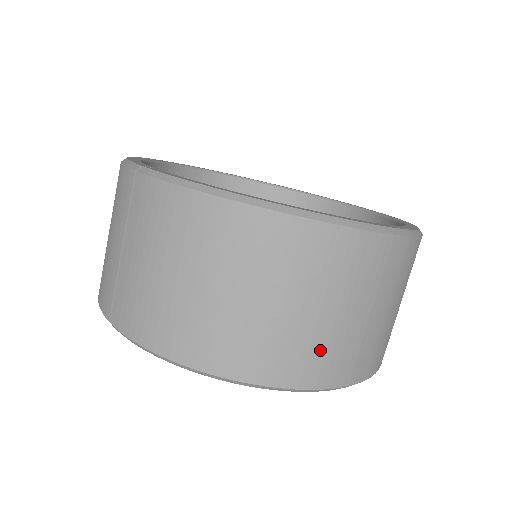
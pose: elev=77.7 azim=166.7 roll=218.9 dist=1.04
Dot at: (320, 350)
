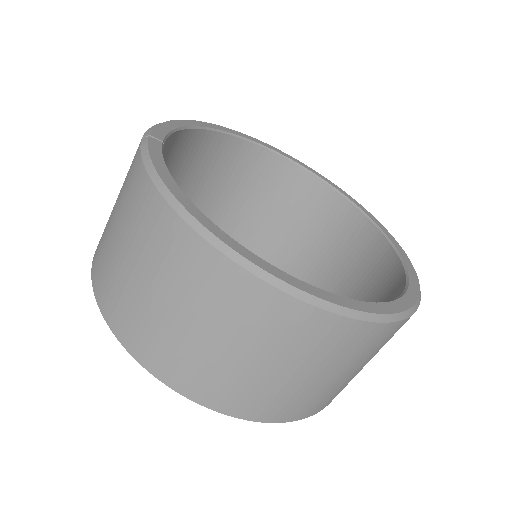
Dot at: (202, 370)
